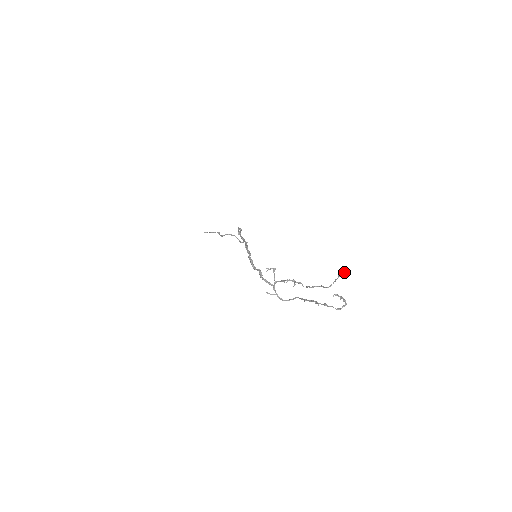
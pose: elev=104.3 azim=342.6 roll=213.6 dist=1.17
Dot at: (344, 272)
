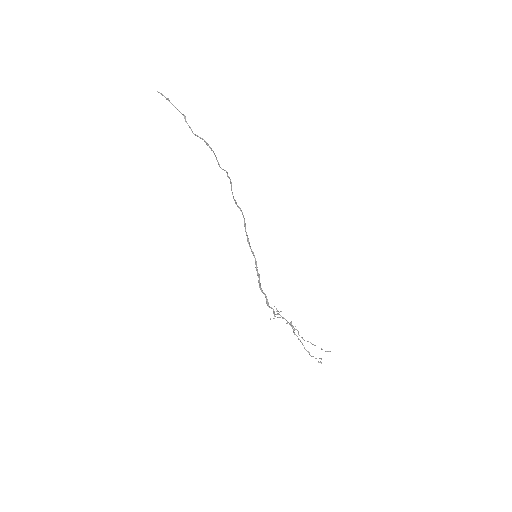
Dot at: (329, 351)
